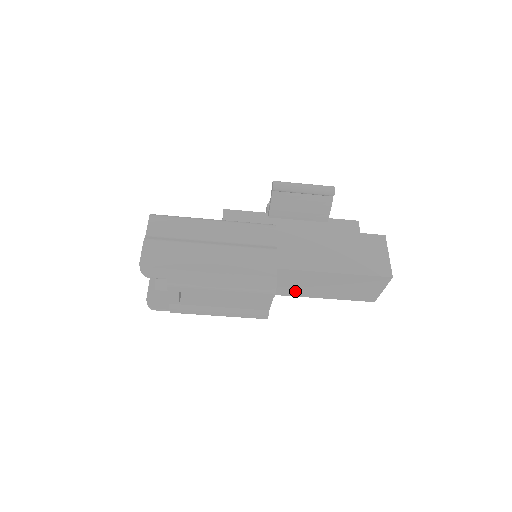
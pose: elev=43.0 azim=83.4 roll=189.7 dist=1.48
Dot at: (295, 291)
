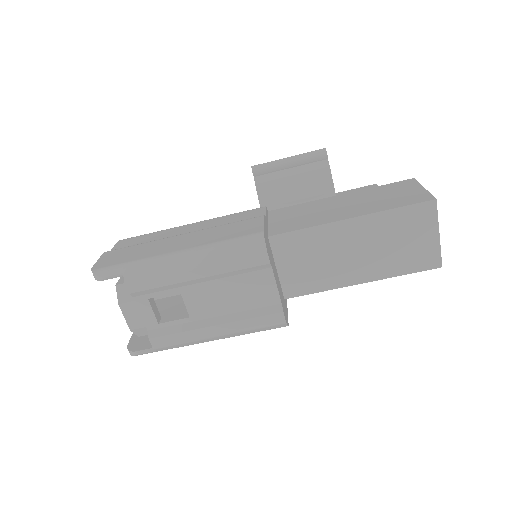
Dot at: (317, 279)
